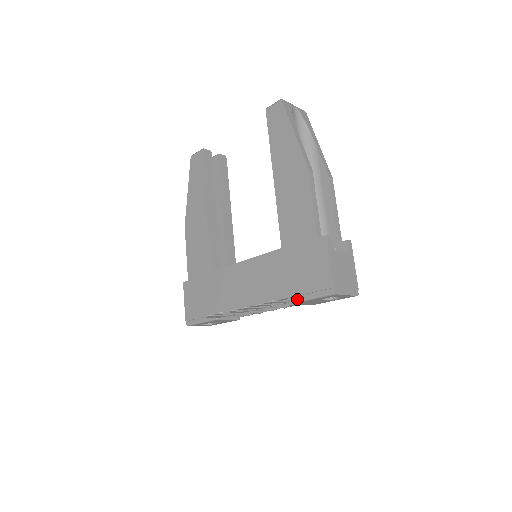
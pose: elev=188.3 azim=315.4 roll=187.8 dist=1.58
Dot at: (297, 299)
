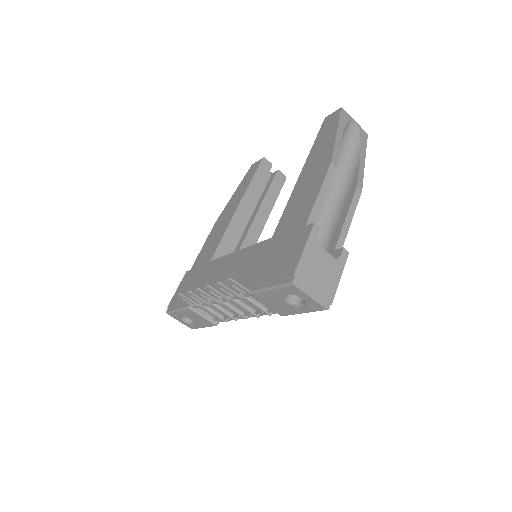
Dot at: (258, 288)
